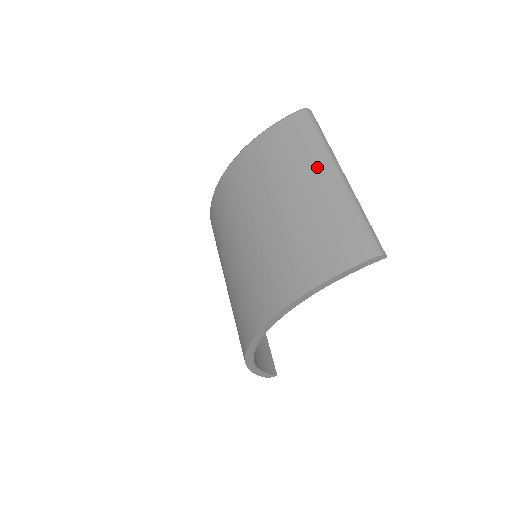
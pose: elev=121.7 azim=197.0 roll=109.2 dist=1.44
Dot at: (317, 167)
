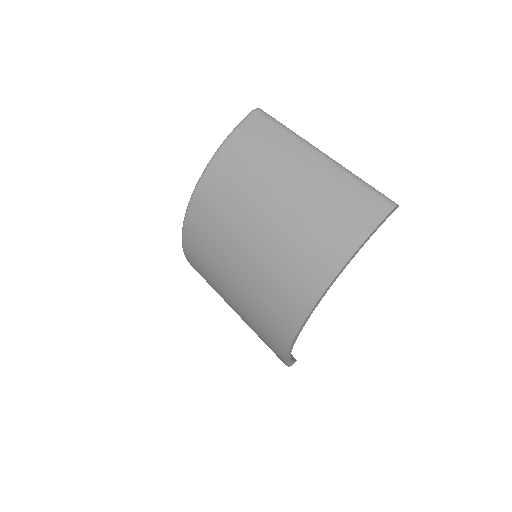
Dot at: (300, 154)
